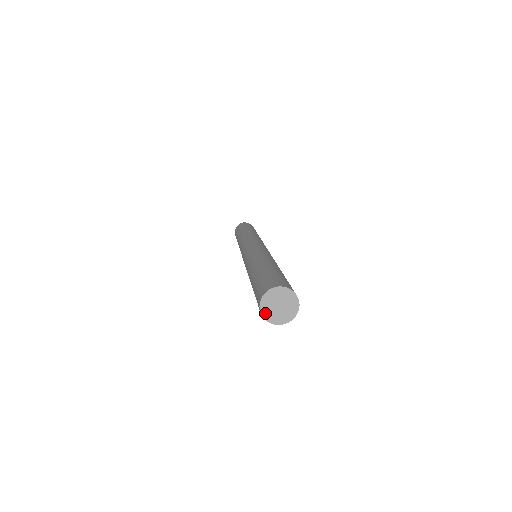
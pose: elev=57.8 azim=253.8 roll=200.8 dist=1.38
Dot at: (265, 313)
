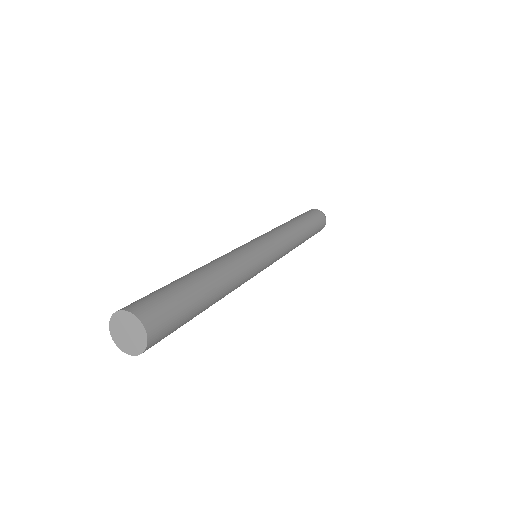
Dot at: (122, 346)
